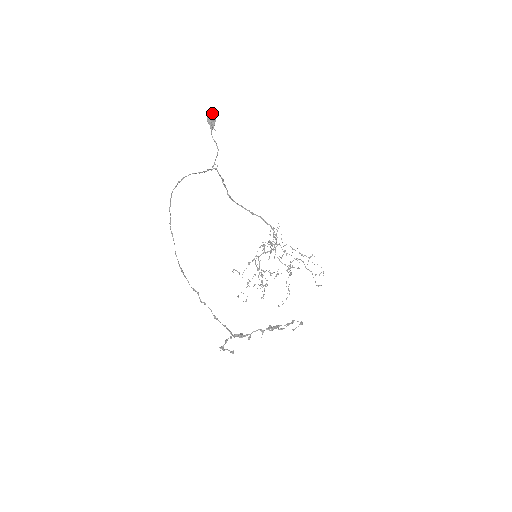
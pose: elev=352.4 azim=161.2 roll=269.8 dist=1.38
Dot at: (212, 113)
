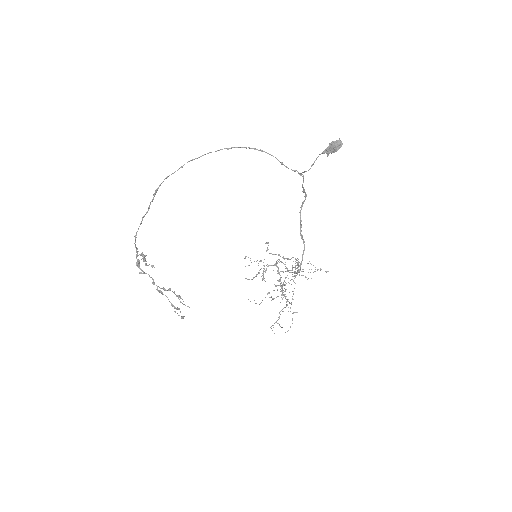
Dot at: (342, 144)
